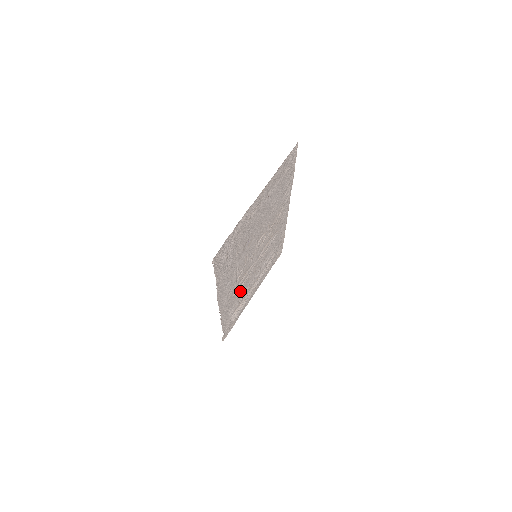
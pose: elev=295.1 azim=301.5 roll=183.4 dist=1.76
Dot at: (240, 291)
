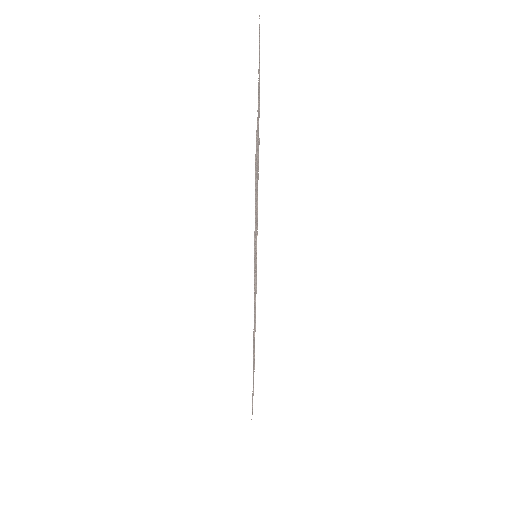
Dot at: occluded
